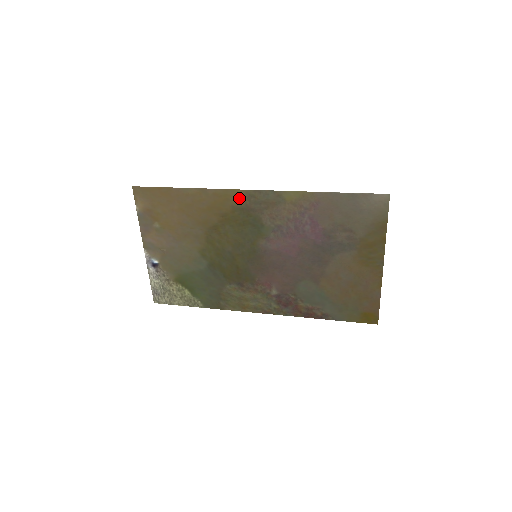
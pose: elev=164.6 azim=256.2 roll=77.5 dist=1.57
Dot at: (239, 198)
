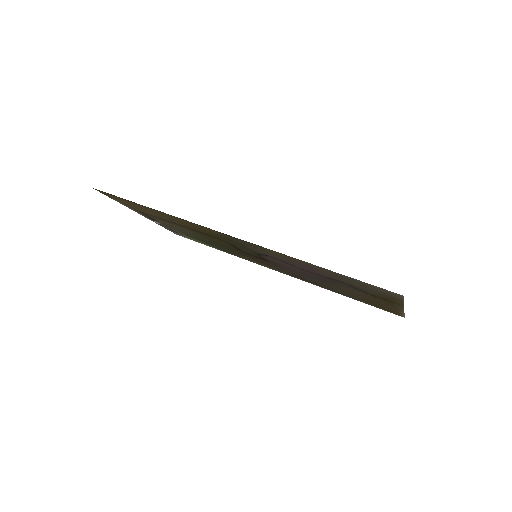
Dot at: (213, 231)
